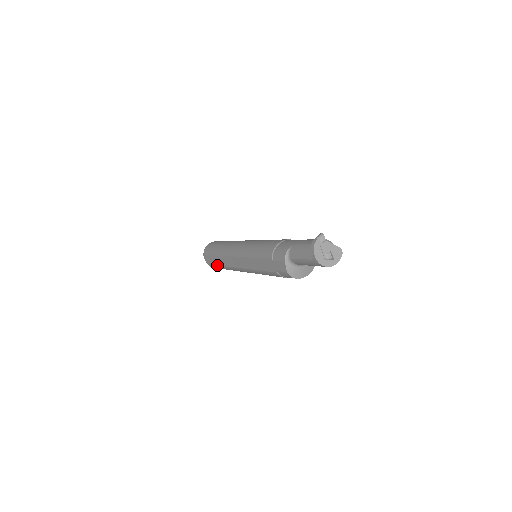
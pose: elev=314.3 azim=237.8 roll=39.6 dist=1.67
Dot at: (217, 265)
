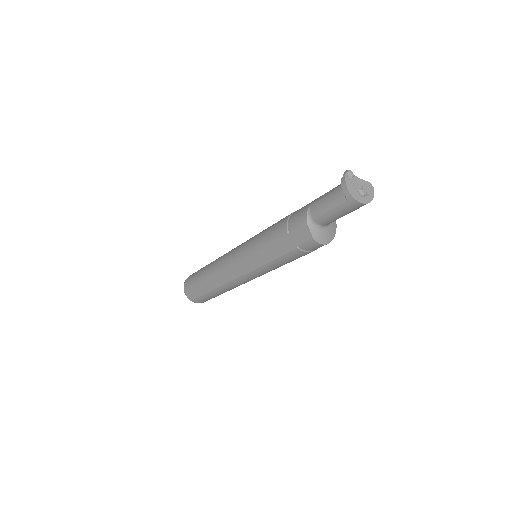
Dot at: (206, 293)
